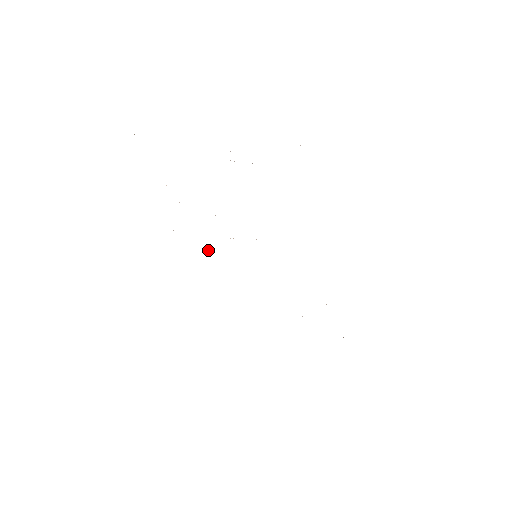
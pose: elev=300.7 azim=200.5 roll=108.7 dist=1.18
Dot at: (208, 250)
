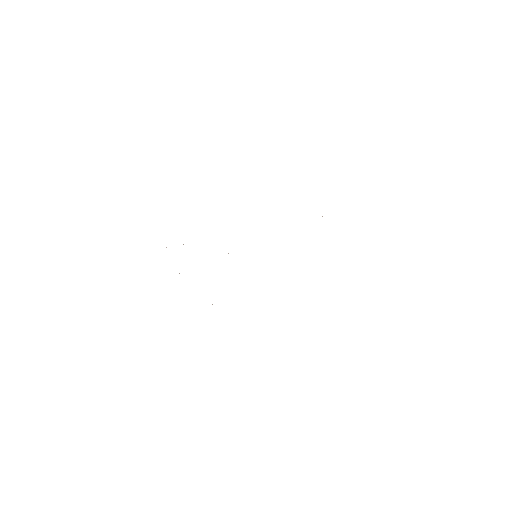
Dot at: occluded
